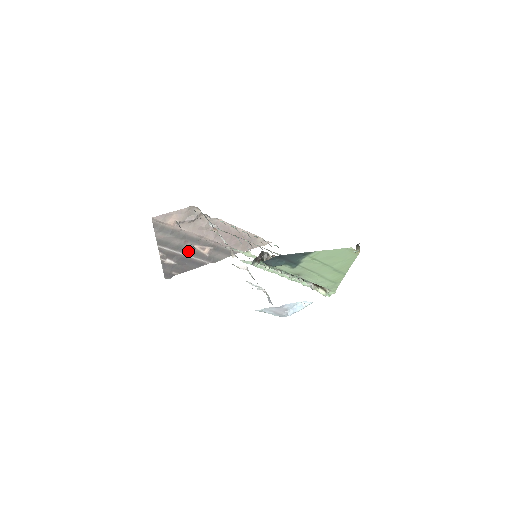
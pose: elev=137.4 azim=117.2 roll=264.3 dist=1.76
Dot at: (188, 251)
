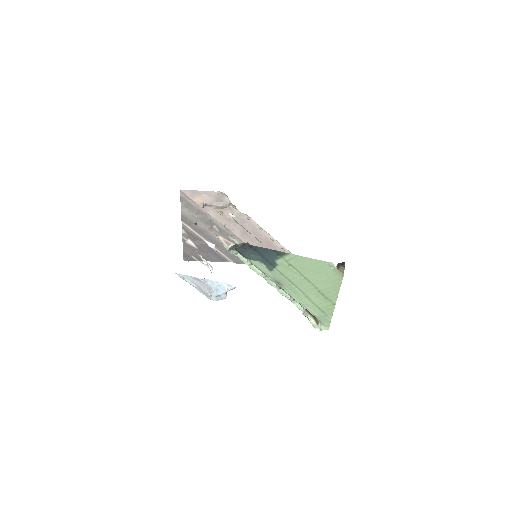
Dot at: (211, 239)
